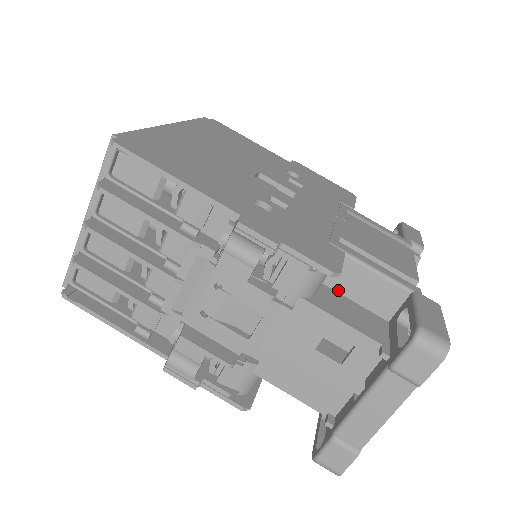
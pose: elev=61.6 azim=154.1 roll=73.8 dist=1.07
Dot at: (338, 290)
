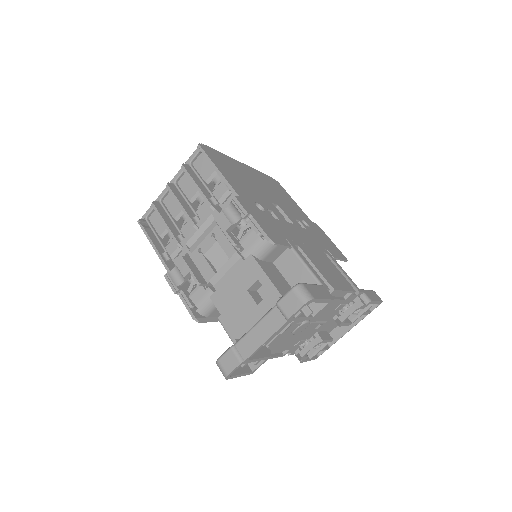
Dot at: (281, 271)
